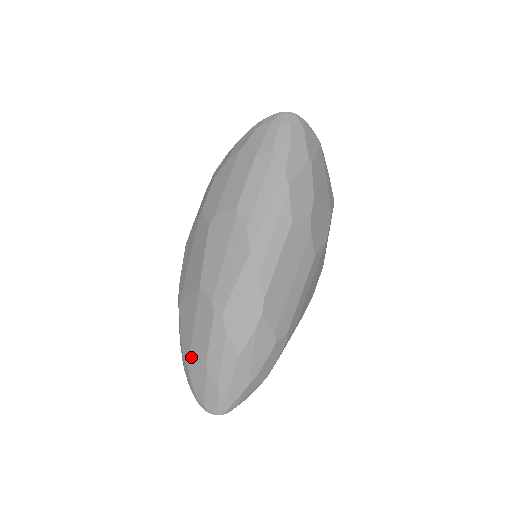
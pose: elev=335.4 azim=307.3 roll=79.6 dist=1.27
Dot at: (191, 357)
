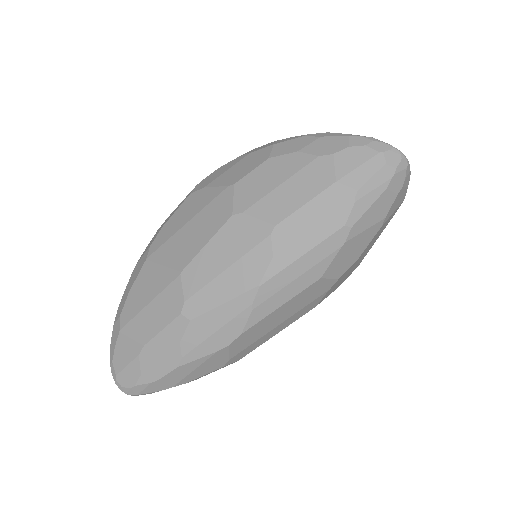
Dot at: (129, 326)
